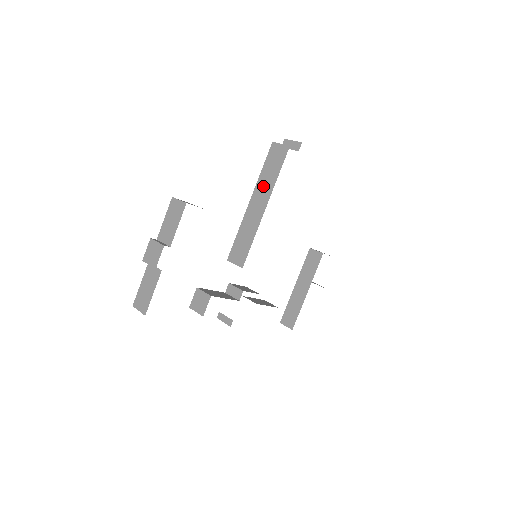
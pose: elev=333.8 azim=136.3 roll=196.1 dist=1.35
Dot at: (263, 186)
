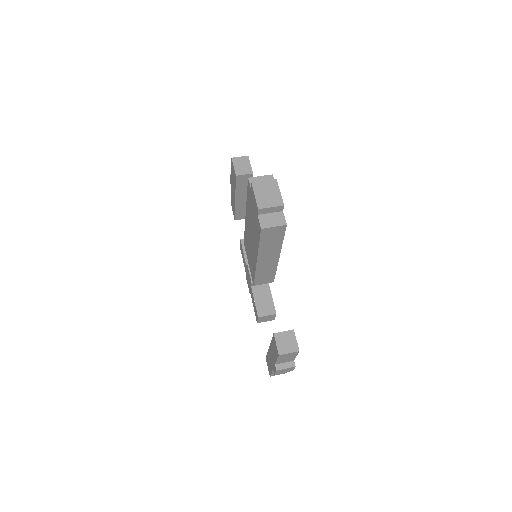
Dot at: (268, 251)
